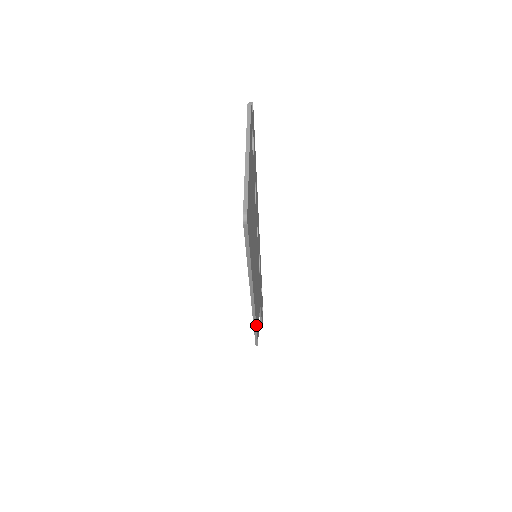
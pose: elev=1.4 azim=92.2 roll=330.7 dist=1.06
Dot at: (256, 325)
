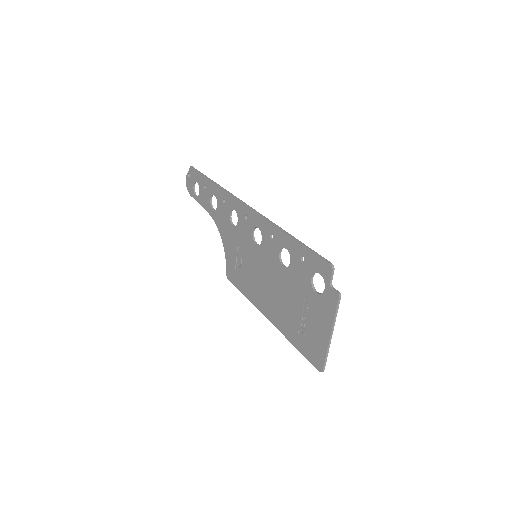
Dot at: (247, 295)
